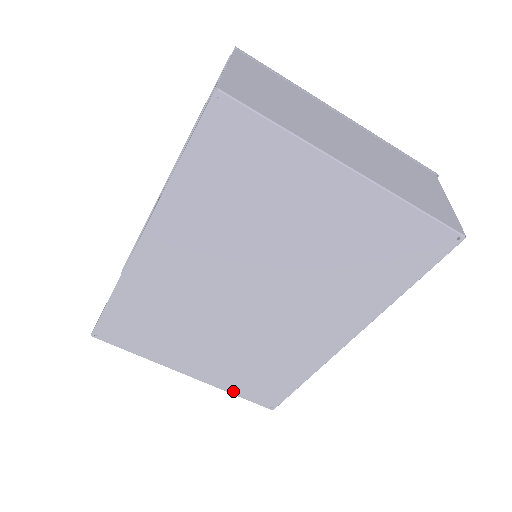
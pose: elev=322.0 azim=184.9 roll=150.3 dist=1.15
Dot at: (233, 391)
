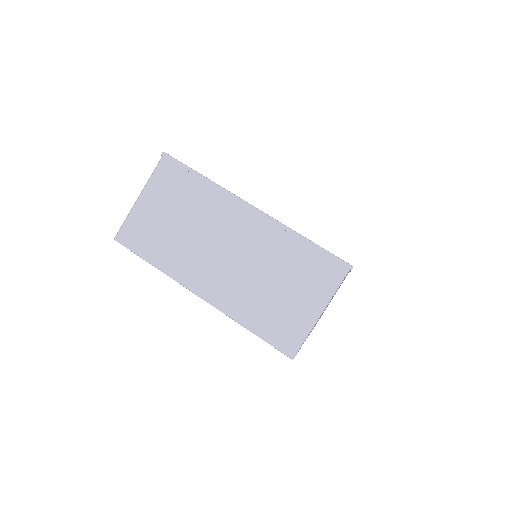
Dot at: occluded
